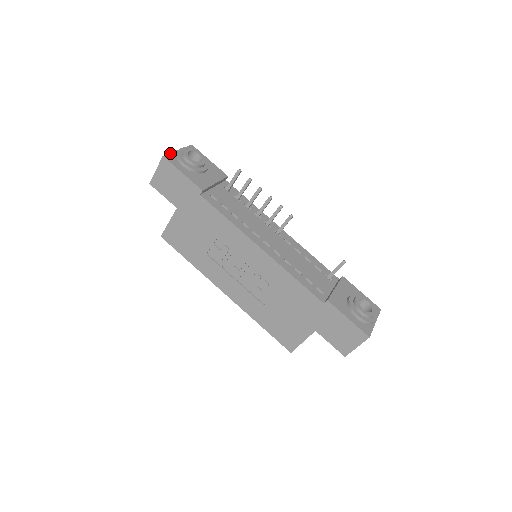
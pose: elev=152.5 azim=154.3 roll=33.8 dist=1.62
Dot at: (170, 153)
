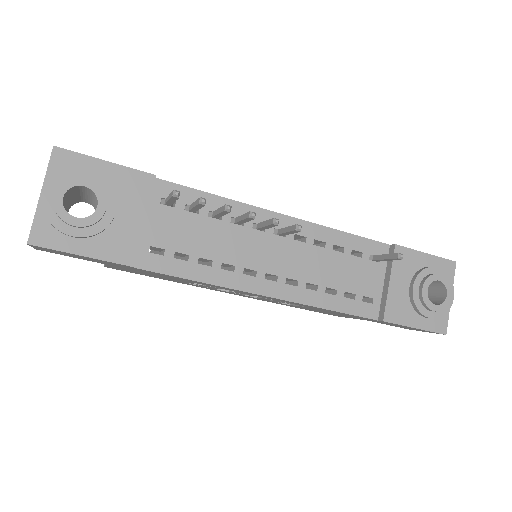
Dot at: (33, 221)
